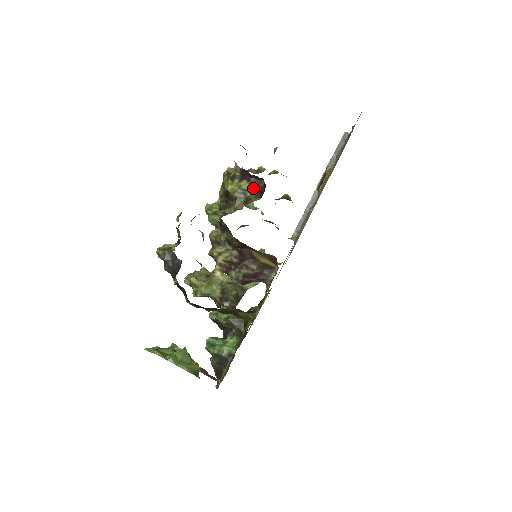
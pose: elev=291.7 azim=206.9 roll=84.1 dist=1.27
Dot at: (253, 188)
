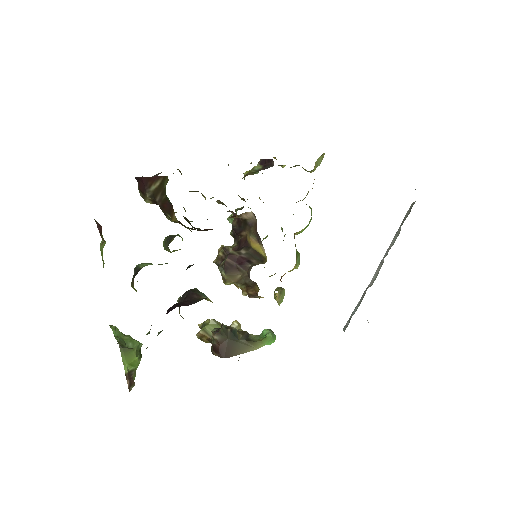
Dot at: (264, 169)
